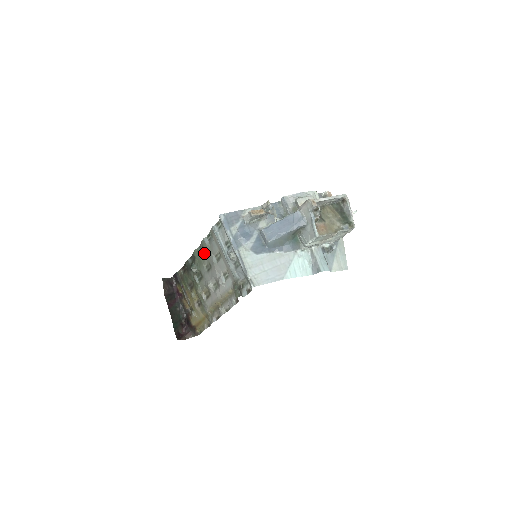
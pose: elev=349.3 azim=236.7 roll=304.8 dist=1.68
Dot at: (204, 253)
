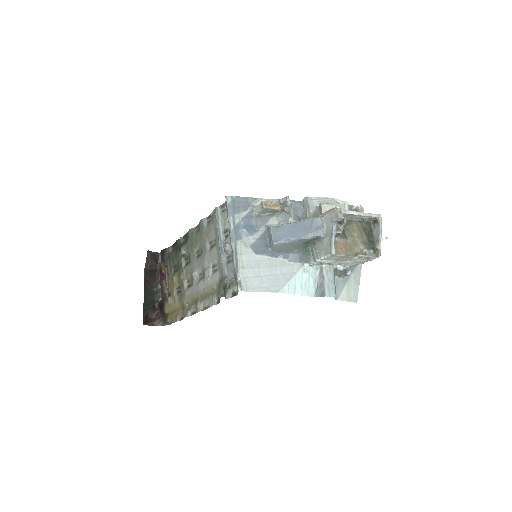
Dot at: (199, 235)
